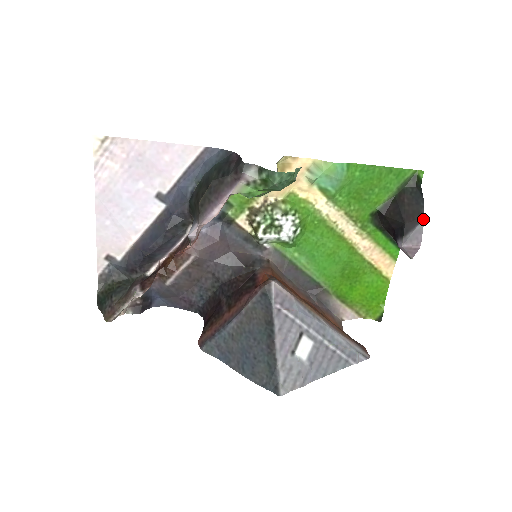
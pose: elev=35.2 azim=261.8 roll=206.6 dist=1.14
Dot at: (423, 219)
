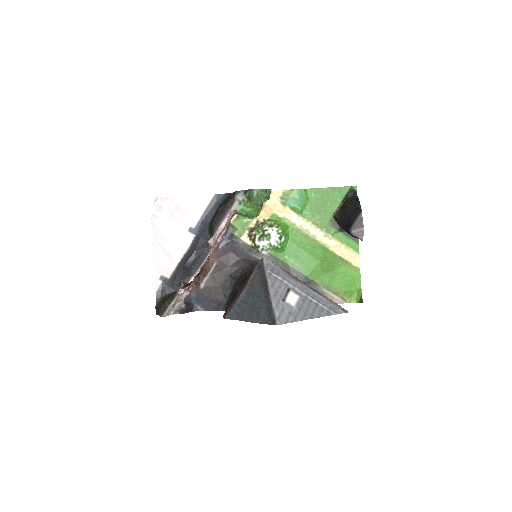
Dot at: (361, 211)
